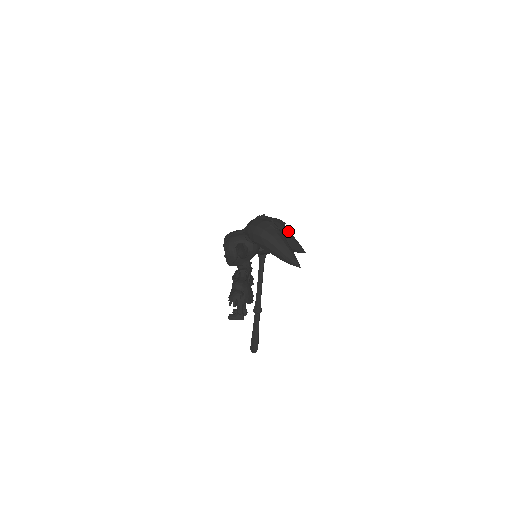
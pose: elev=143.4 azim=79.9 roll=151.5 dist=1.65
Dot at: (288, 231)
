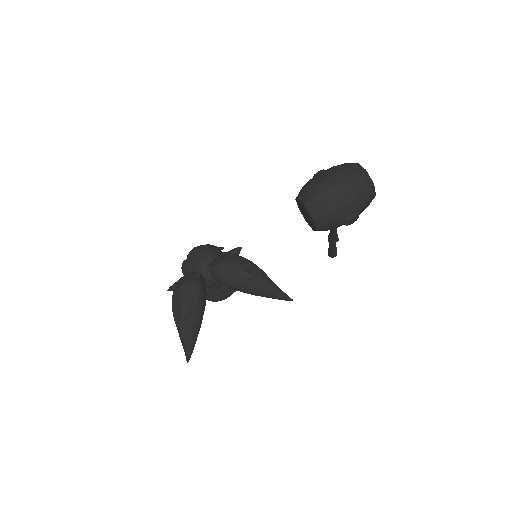
Dot at: (251, 289)
